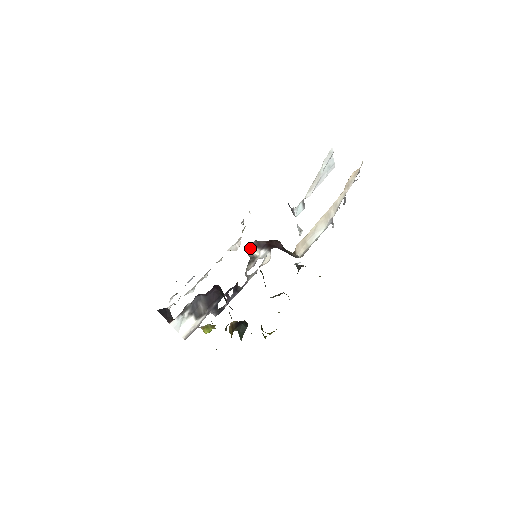
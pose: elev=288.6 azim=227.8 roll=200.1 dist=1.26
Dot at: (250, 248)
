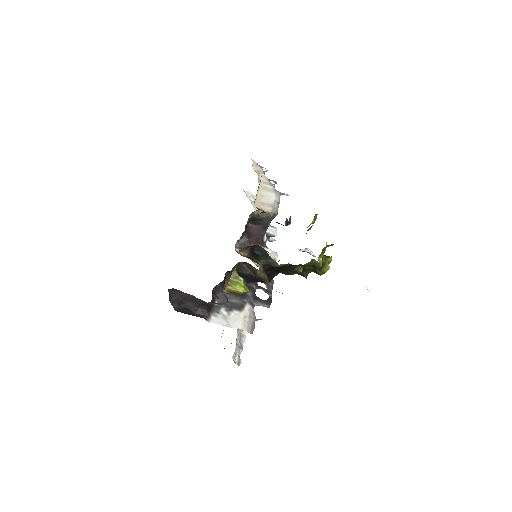
Dot at: occluded
